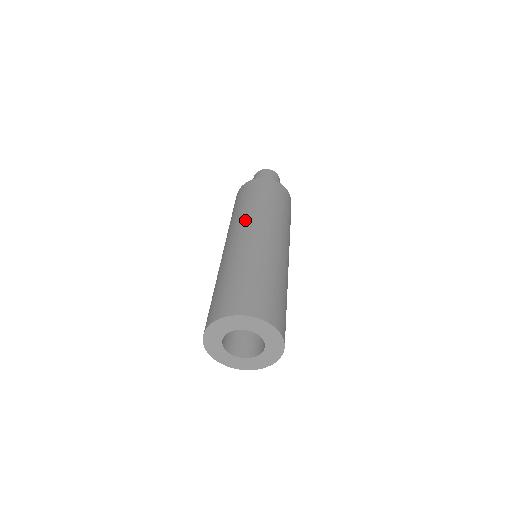
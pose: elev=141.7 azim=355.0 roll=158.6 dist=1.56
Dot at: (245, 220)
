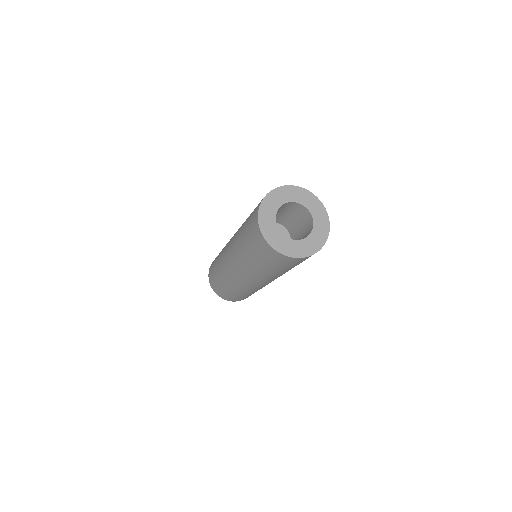
Dot at: occluded
